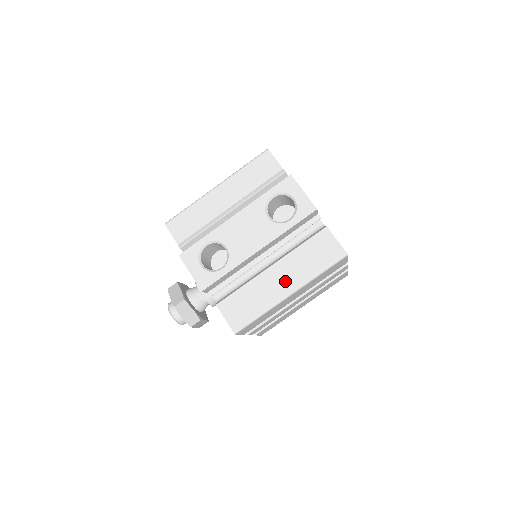
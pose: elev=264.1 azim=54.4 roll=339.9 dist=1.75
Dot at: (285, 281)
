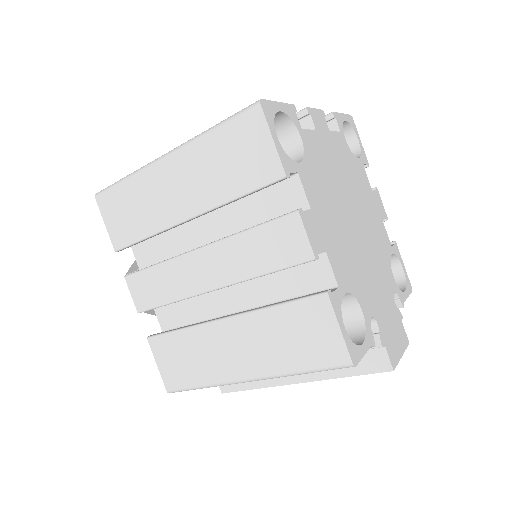
Dot at: occluded
